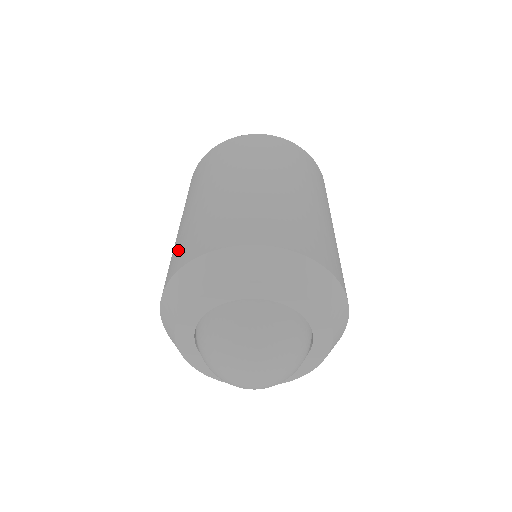
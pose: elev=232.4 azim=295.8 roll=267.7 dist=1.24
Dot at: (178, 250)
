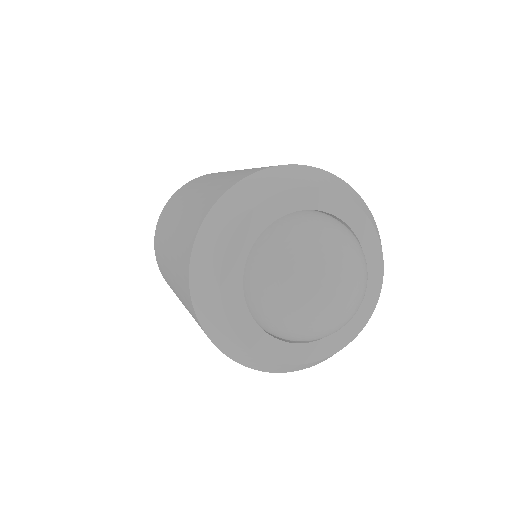
Dot at: (220, 185)
